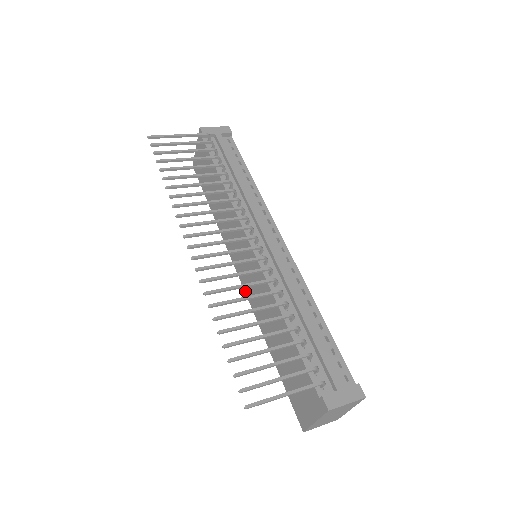
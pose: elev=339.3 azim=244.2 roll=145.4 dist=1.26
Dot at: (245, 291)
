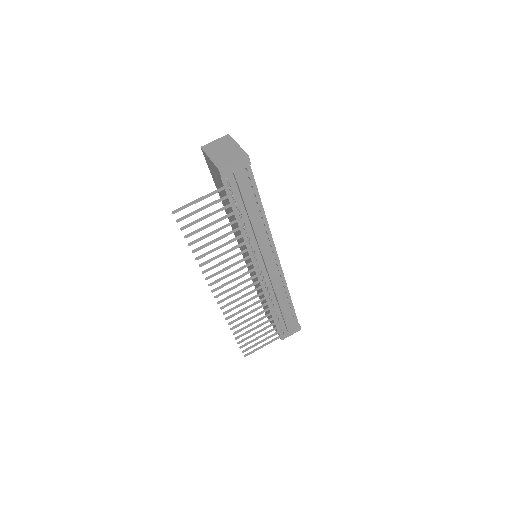
Dot at: occluded
